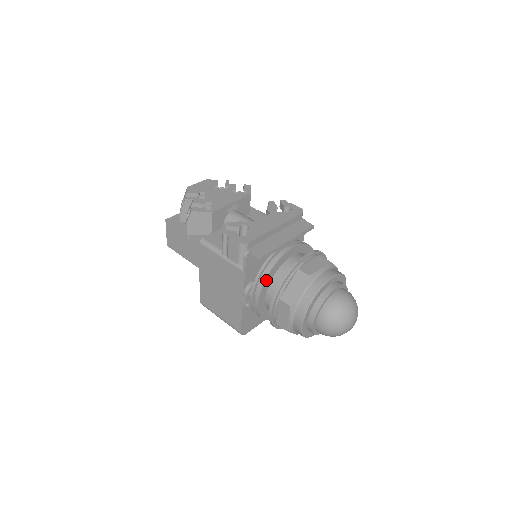
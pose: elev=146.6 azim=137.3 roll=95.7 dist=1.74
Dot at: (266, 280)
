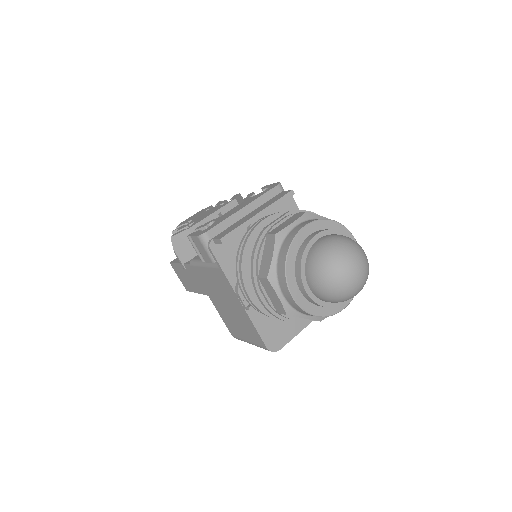
Dot at: (244, 265)
